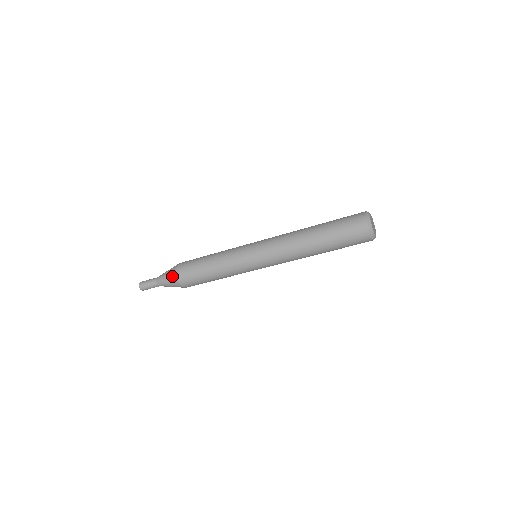
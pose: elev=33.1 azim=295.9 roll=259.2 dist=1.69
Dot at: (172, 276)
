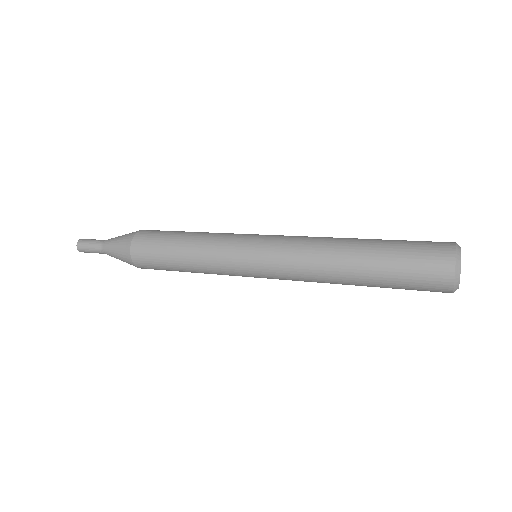
Dot at: occluded
